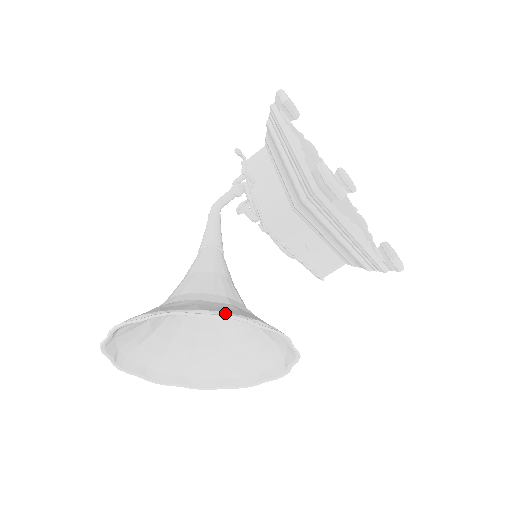
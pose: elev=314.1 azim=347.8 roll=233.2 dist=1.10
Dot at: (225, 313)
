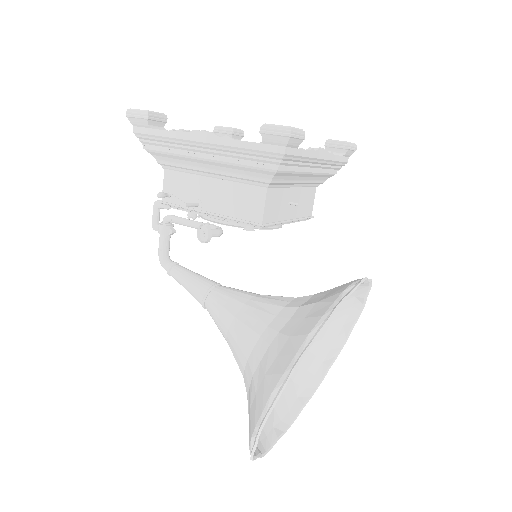
Dot at: (326, 315)
